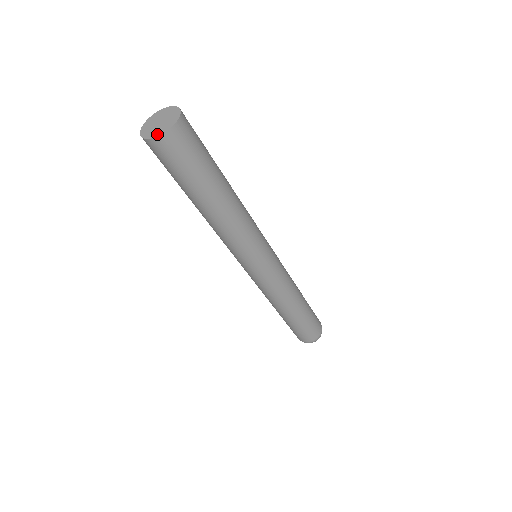
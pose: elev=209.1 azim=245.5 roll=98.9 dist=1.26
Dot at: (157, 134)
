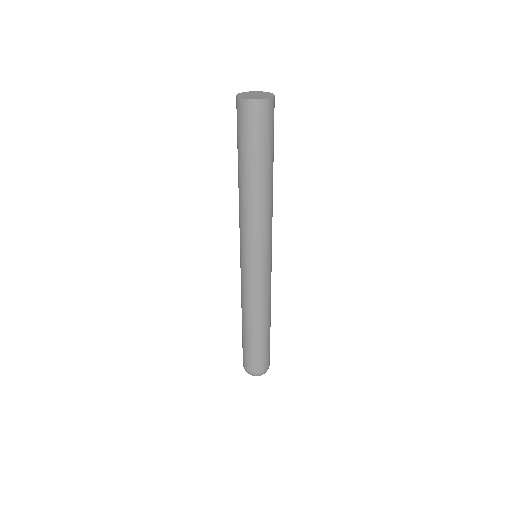
Dot at: (256, 98)
